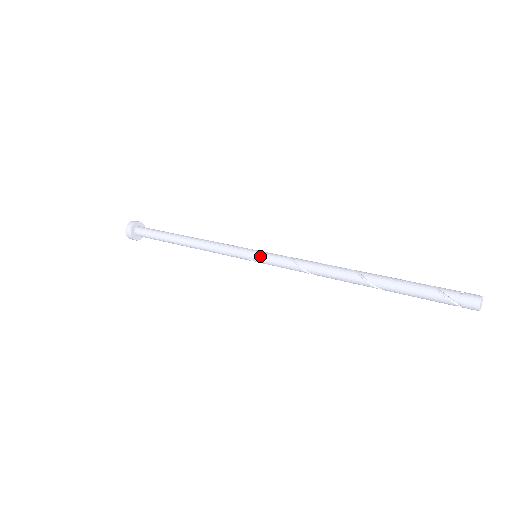
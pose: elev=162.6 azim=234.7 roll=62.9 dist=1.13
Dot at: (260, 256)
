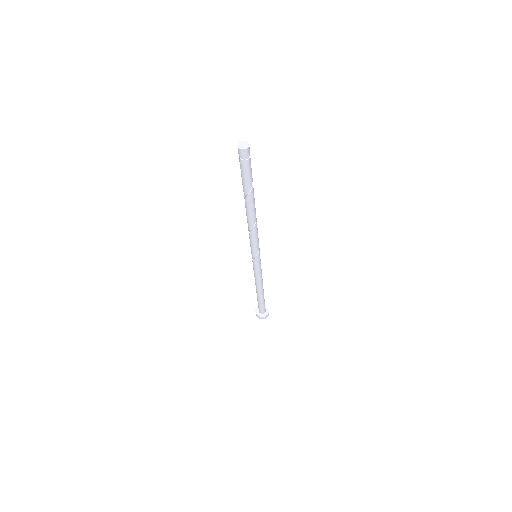
Dot at: occluded
